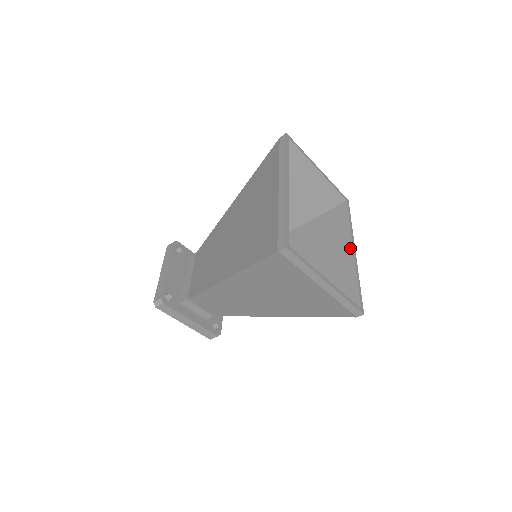
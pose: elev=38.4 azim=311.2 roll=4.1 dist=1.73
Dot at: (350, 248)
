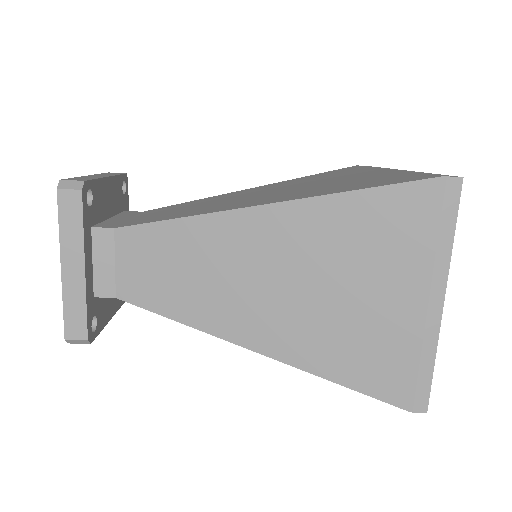
Dot at: occluded
